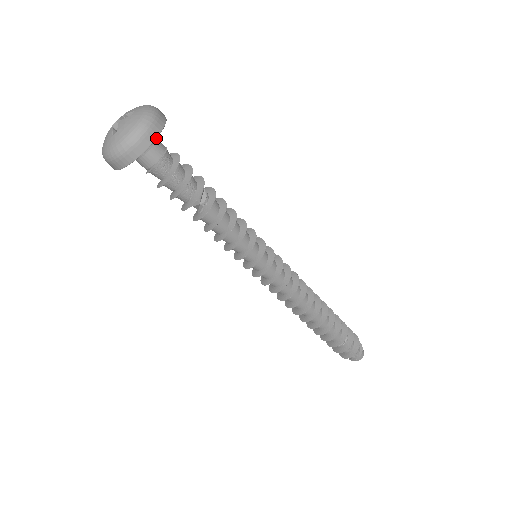
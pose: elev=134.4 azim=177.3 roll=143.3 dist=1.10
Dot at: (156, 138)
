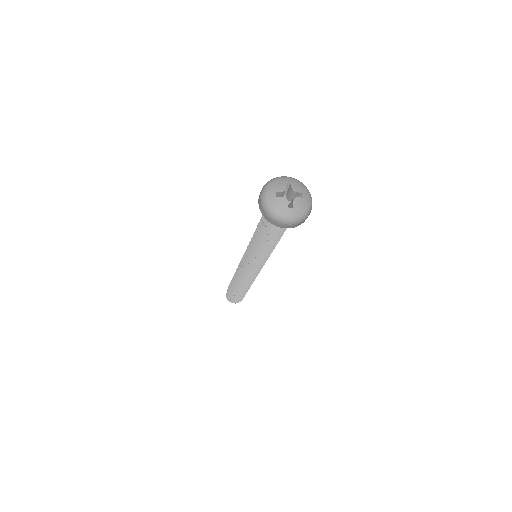
Dot at: occluded
